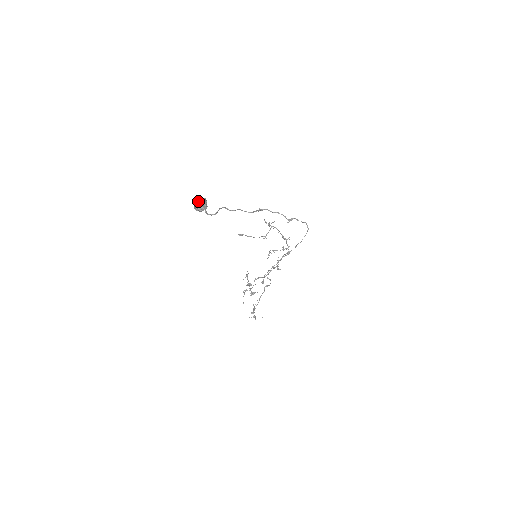
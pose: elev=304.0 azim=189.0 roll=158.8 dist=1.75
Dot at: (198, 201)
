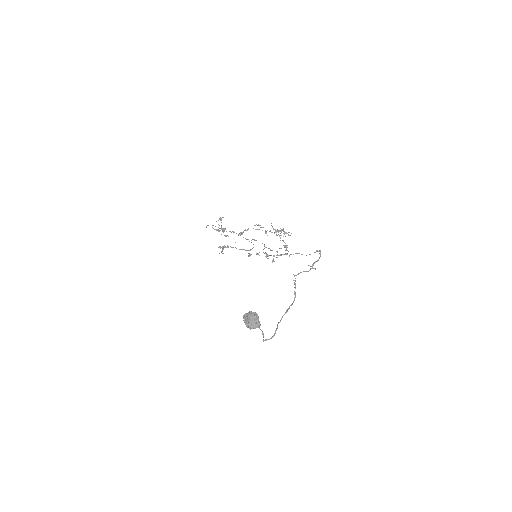
Dot at: (253, 325)
